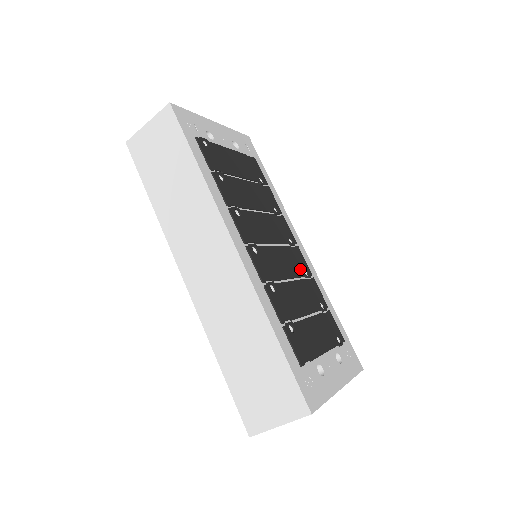
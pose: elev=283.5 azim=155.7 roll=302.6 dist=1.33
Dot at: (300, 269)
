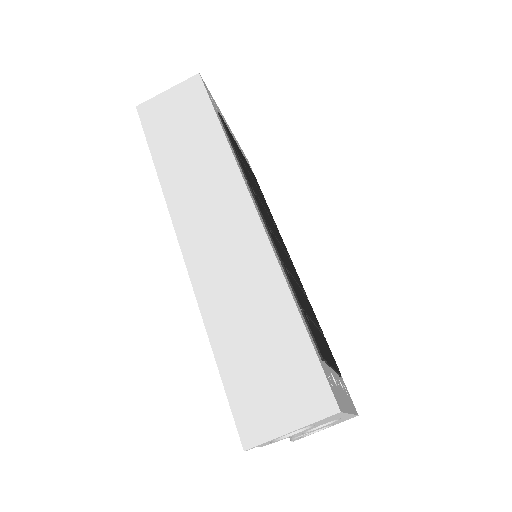
Dot at: occluded
